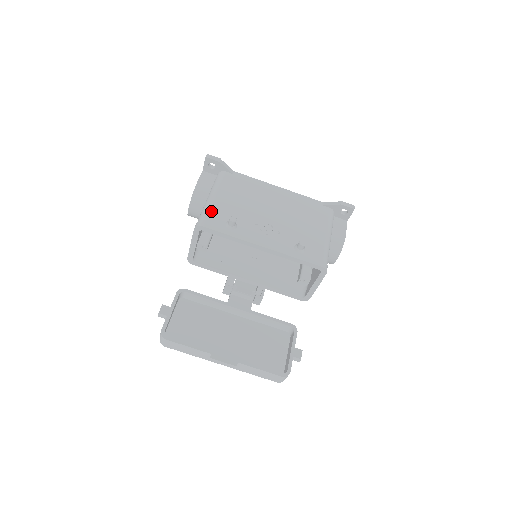
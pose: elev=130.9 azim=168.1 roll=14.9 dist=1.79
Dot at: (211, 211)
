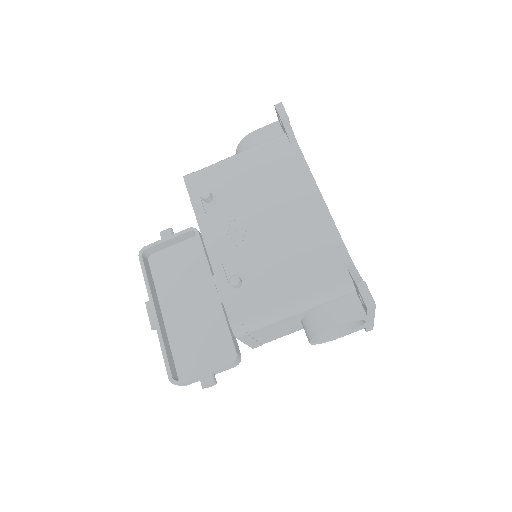
Dot at: (212, 170)
